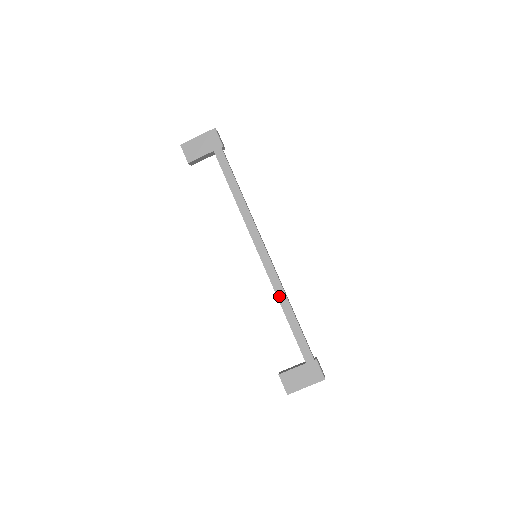
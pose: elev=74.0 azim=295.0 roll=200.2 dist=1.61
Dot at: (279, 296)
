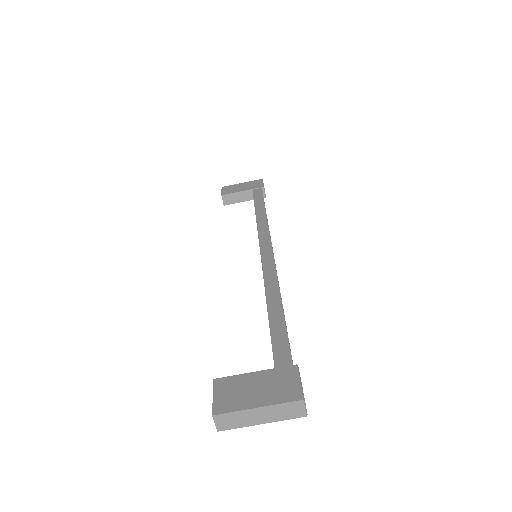
Dot at: (268, 286)
